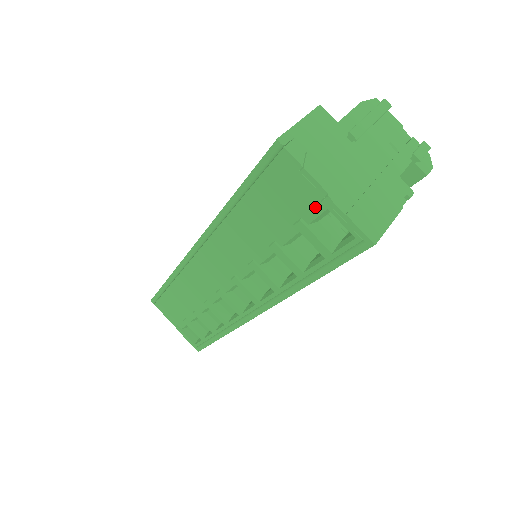
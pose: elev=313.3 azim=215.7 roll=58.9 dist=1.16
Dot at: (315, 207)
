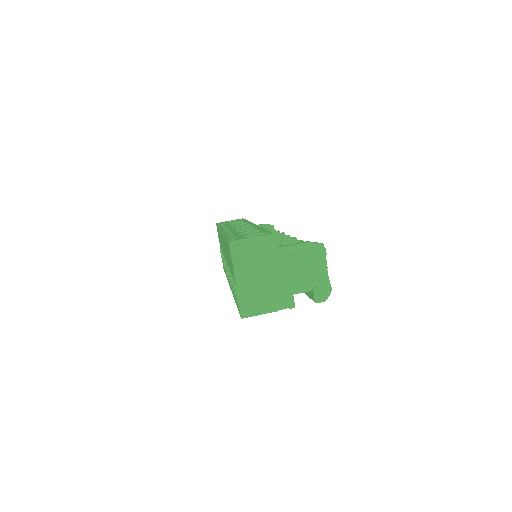
Dot at: occluded
